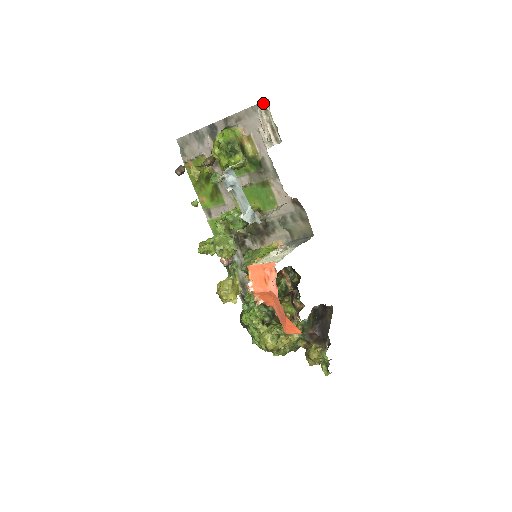
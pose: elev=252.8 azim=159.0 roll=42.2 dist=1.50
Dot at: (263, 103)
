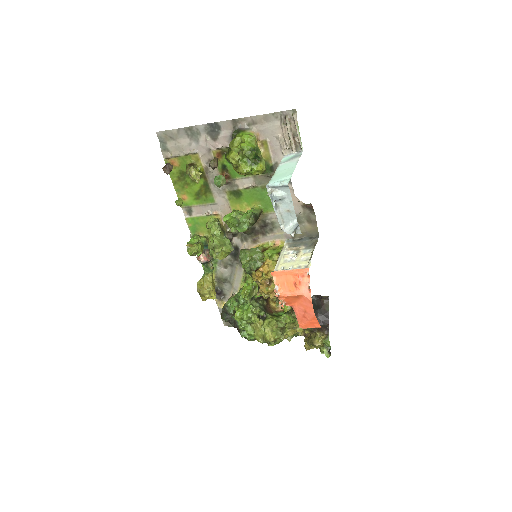
Dot at: (288, 112)
